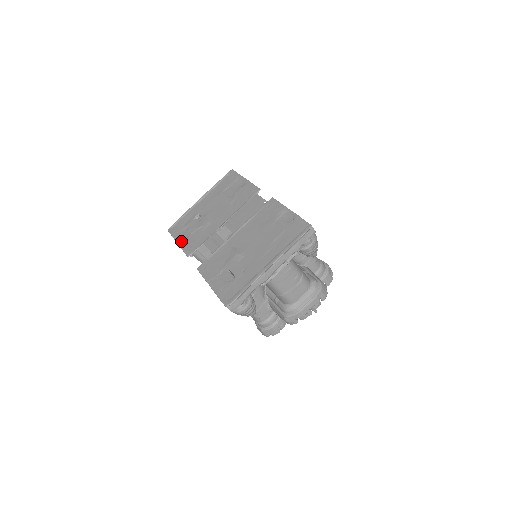
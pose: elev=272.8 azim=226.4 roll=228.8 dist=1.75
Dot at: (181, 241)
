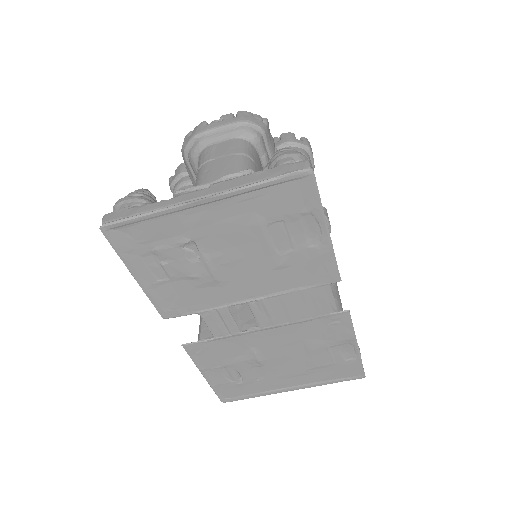
Dot at: (146, 282)
